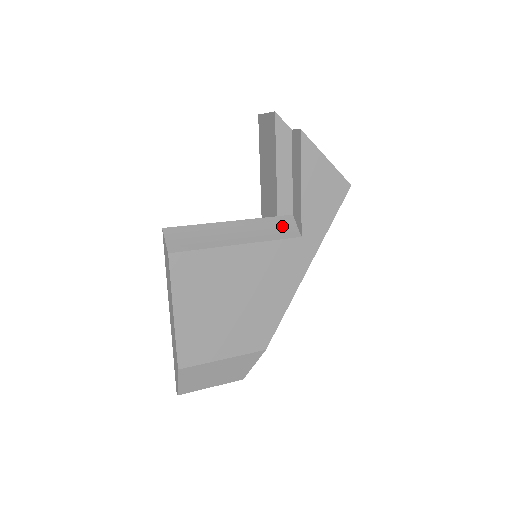
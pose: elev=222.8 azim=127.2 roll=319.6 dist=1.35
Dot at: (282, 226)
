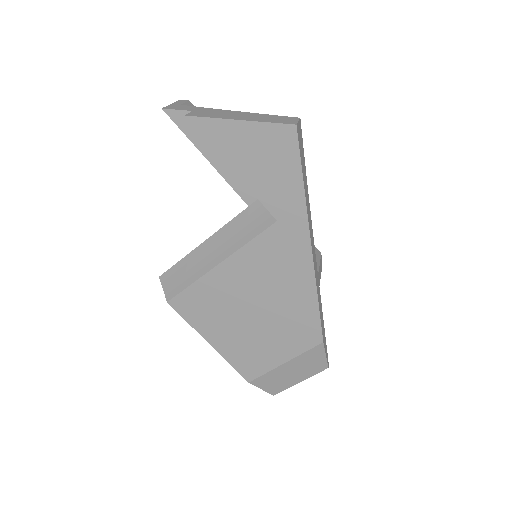
Dot at: (255, 217)
